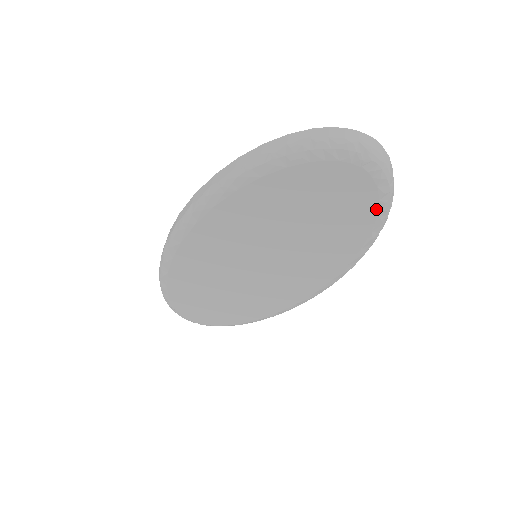
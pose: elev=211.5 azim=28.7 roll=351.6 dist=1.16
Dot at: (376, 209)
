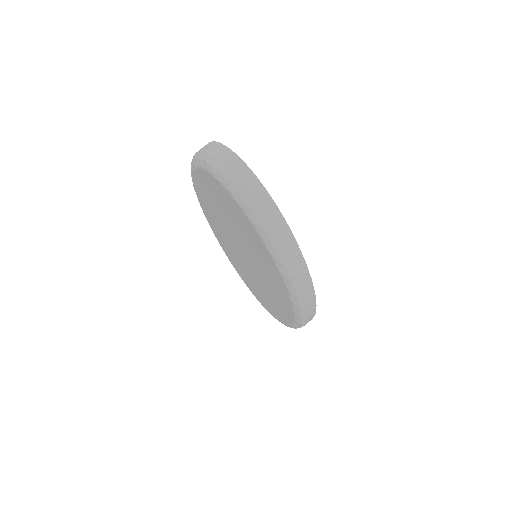
Dot at: (251, 224)
